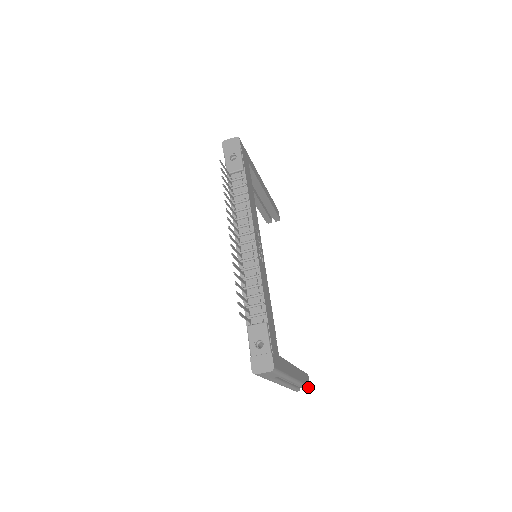
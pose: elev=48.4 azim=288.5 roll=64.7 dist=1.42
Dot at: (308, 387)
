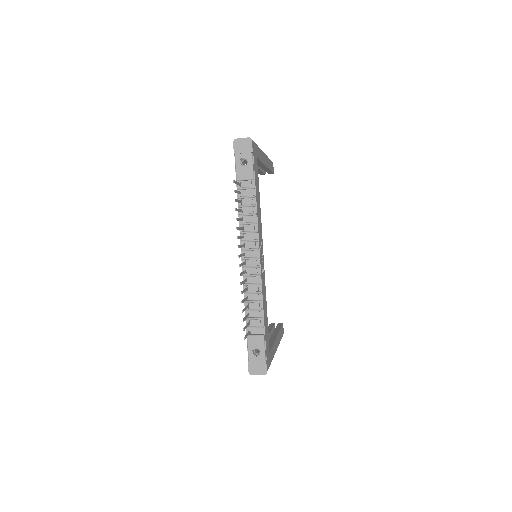
Dot at: (282, 336)
